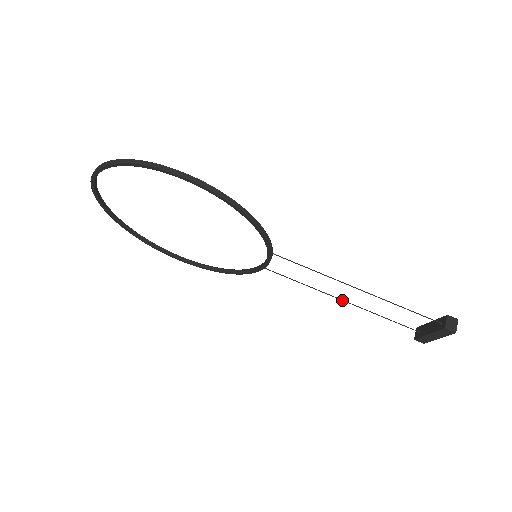
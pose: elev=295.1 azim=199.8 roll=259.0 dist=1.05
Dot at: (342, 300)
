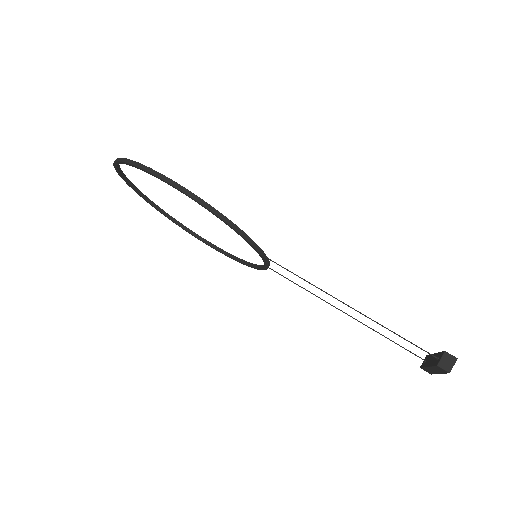
Dot at: (343, 312)
